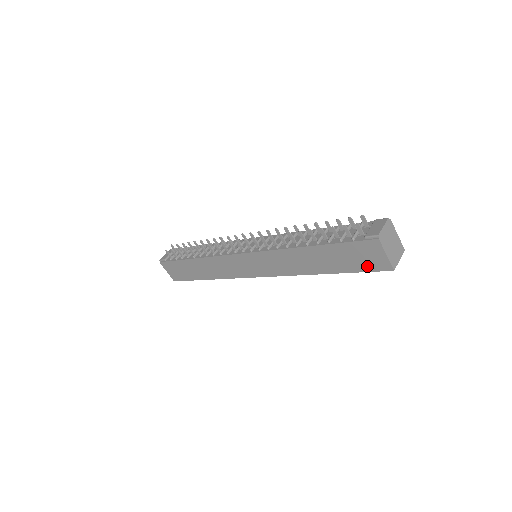
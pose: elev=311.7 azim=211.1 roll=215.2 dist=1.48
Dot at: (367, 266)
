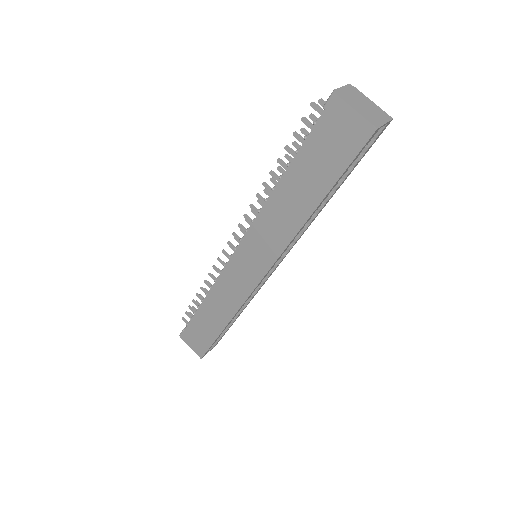
Dot at: (348, 150)
